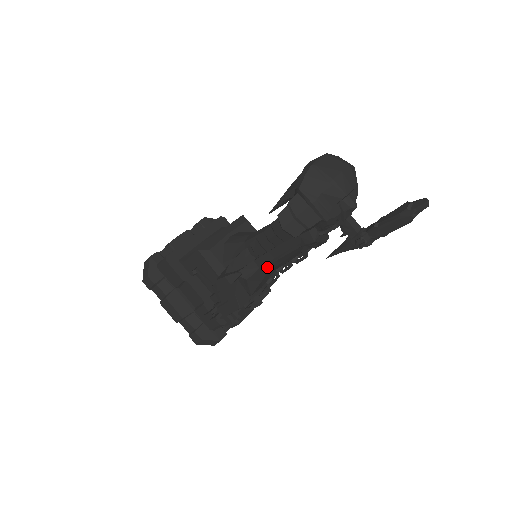
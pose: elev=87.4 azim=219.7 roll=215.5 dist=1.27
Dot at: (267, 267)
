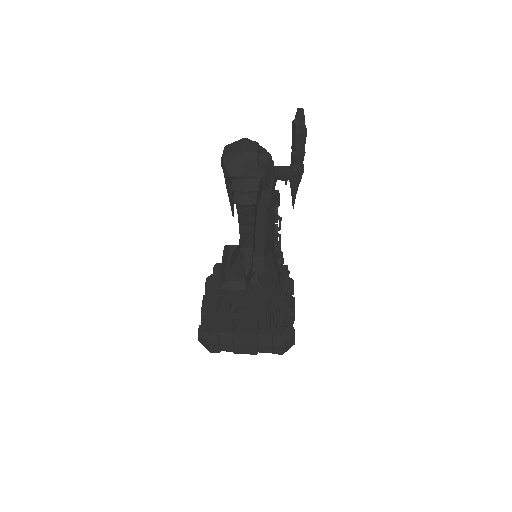
Dot at: (267, 250)
